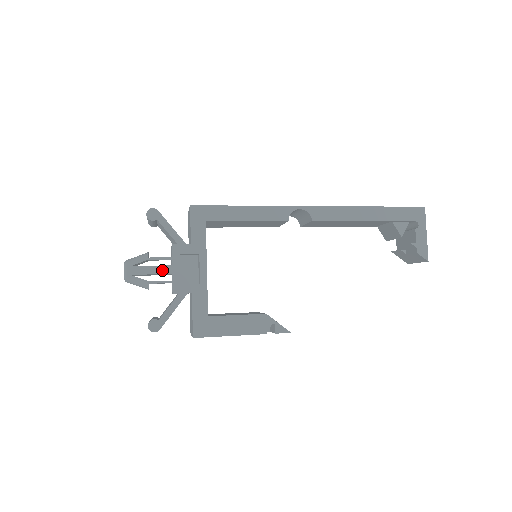
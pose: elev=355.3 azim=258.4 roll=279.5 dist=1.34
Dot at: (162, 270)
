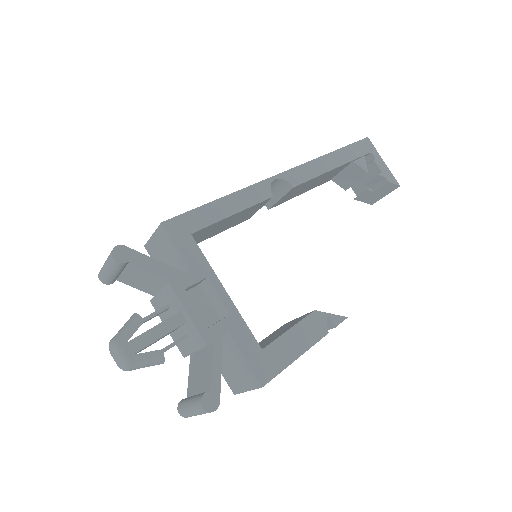
Dot at: (172, 324)
